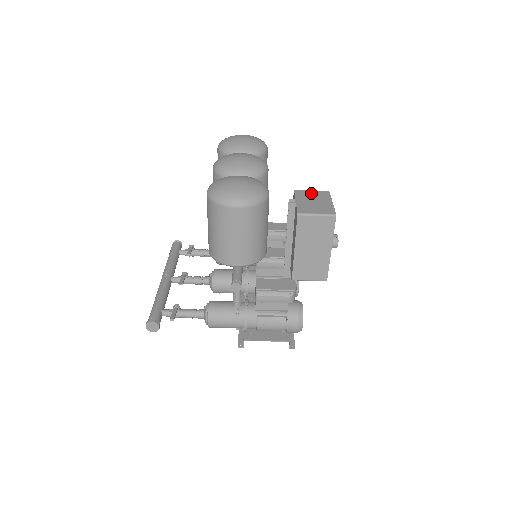
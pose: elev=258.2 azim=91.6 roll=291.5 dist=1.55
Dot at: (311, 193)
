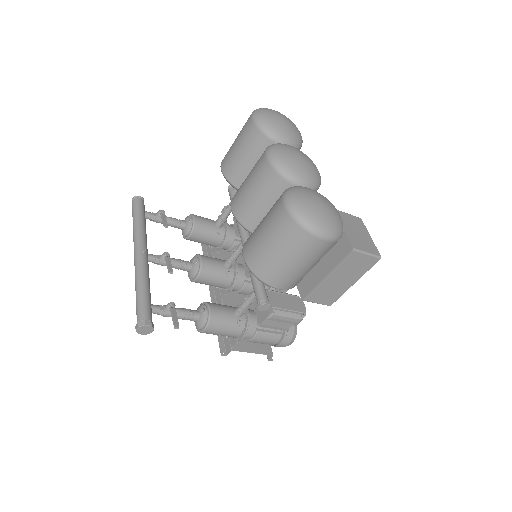
Dot at: (350, 218)
